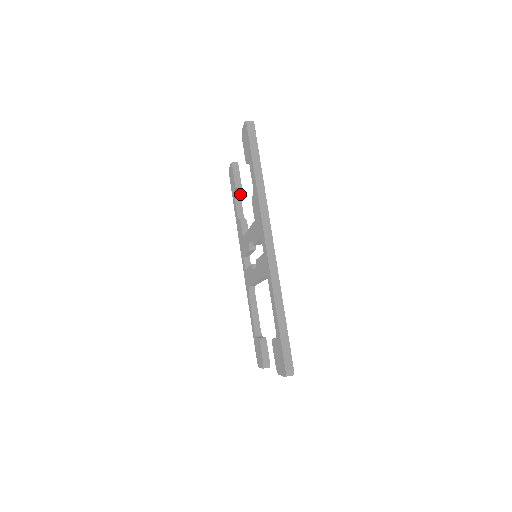
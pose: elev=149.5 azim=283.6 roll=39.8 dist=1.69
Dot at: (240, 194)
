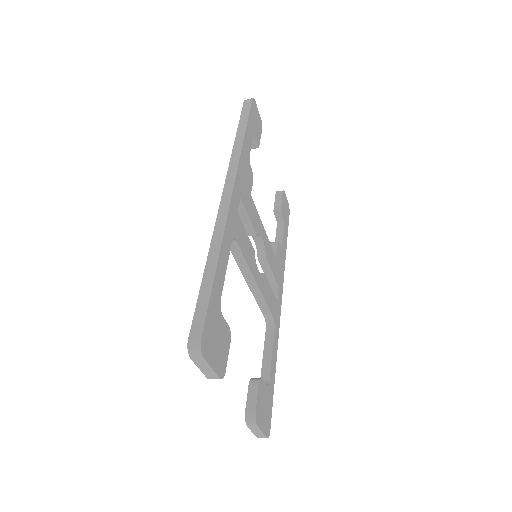
Dot at: (284, 224)
